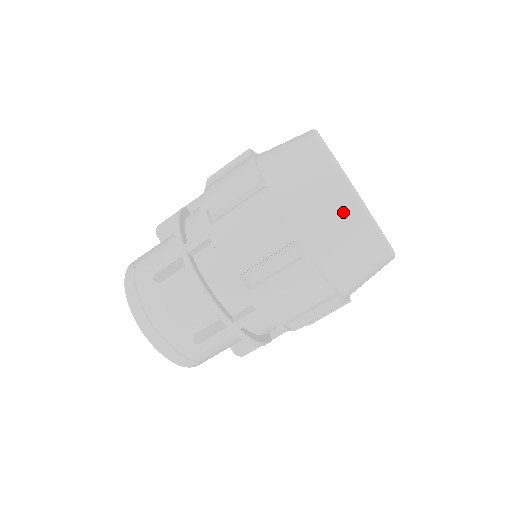
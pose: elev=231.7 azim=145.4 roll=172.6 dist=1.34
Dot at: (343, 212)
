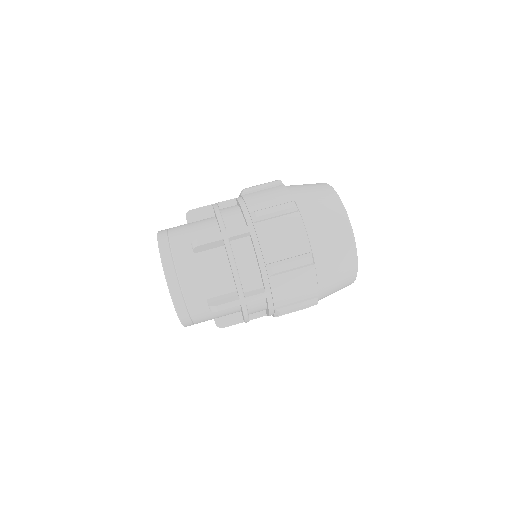
Dot at: (343, 243)
